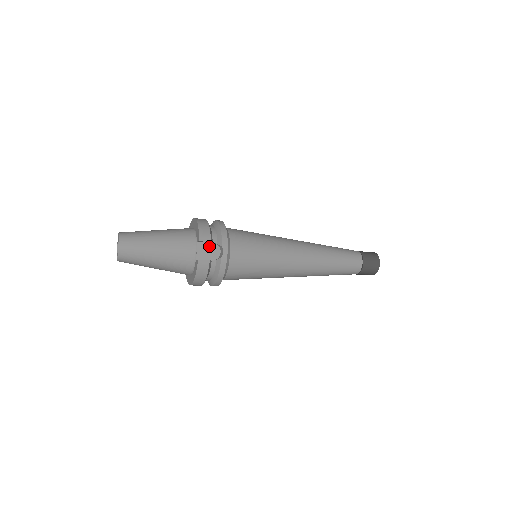
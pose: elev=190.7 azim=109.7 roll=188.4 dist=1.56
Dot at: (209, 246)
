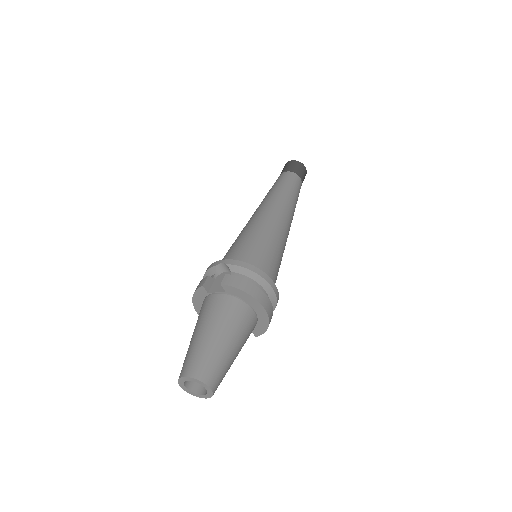
Dot at: occluded
